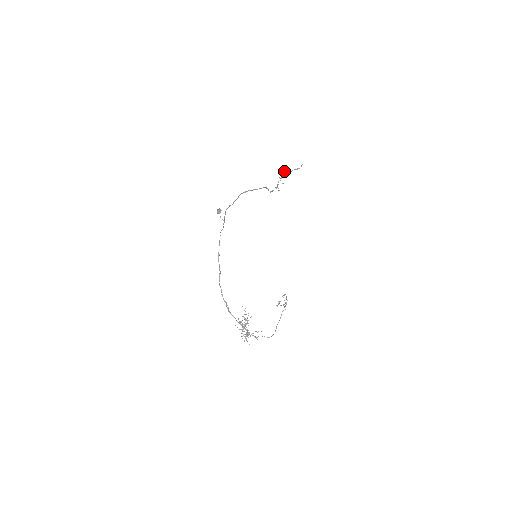
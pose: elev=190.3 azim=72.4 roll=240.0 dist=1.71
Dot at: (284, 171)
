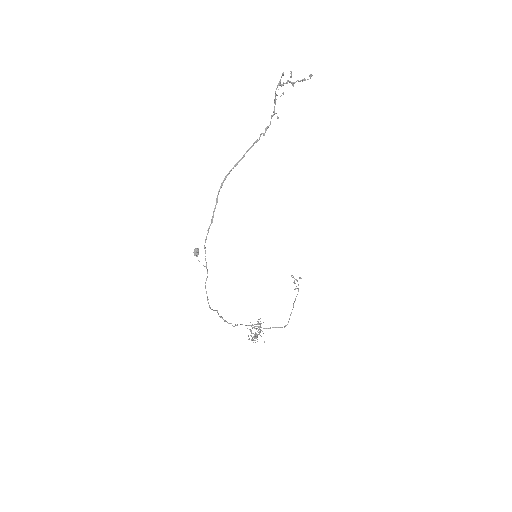
Dot at: (282, 85)
